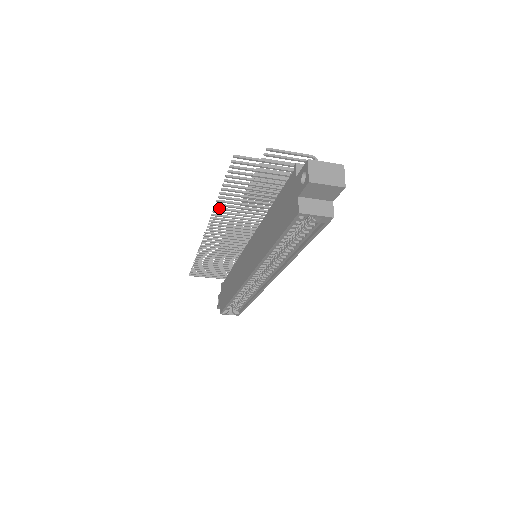
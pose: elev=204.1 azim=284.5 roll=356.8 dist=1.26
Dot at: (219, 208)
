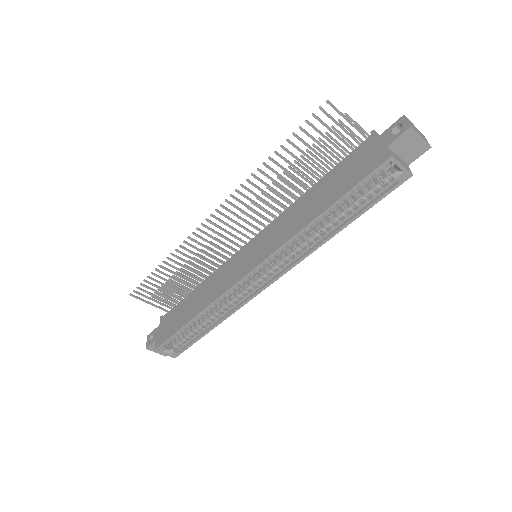
Dot at: (256, 176)
